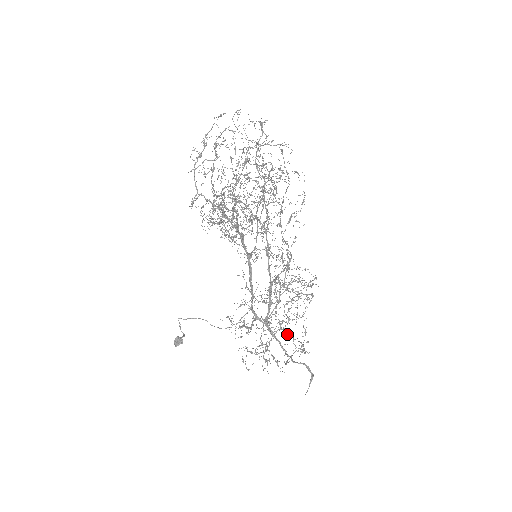
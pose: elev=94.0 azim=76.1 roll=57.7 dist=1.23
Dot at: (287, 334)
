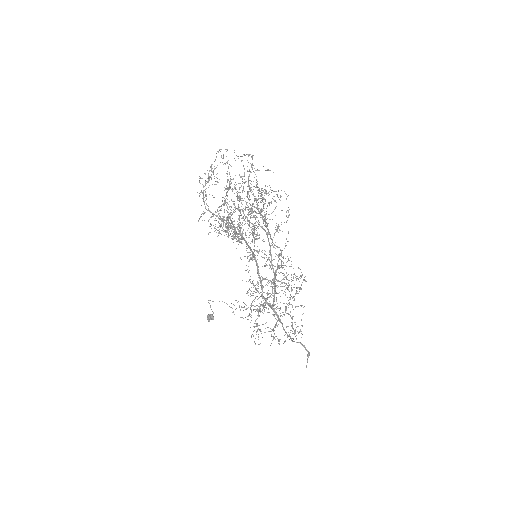
Dot at: occluded
